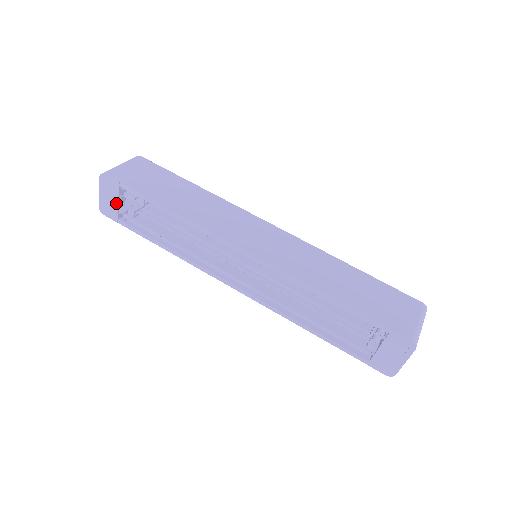
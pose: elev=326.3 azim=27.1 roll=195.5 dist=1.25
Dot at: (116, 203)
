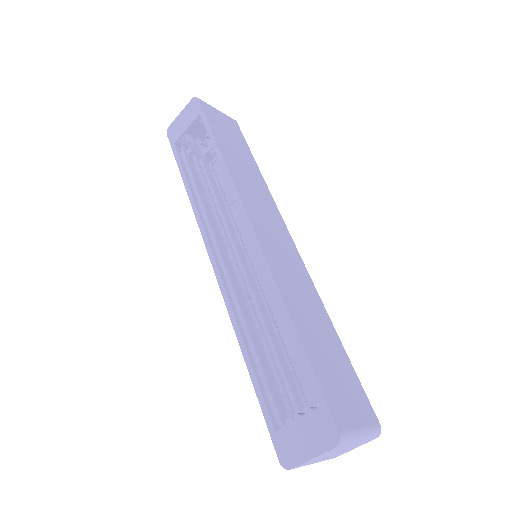
Dot at: (185, 128)
